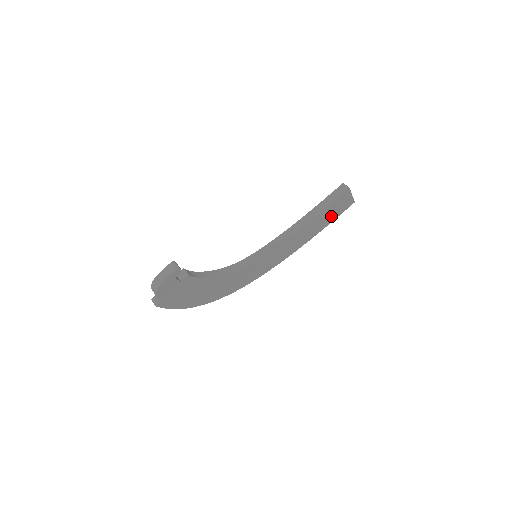
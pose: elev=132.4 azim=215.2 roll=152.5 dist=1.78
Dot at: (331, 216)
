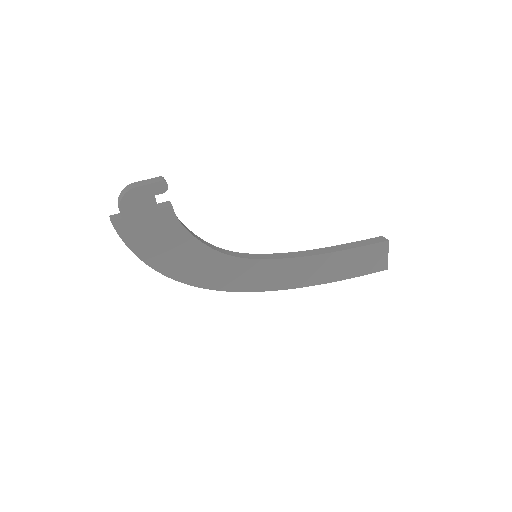
Dot at: (357, 267)
